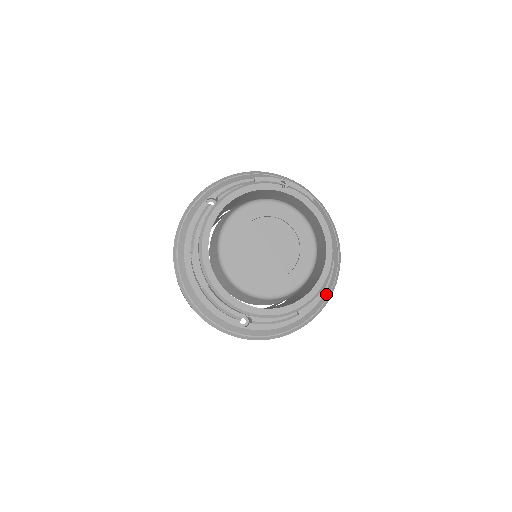
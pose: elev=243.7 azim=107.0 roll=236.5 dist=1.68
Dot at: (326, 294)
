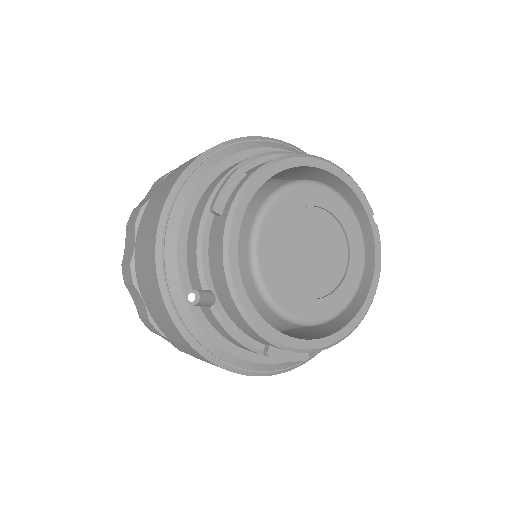
Dot at: (289, 364)
